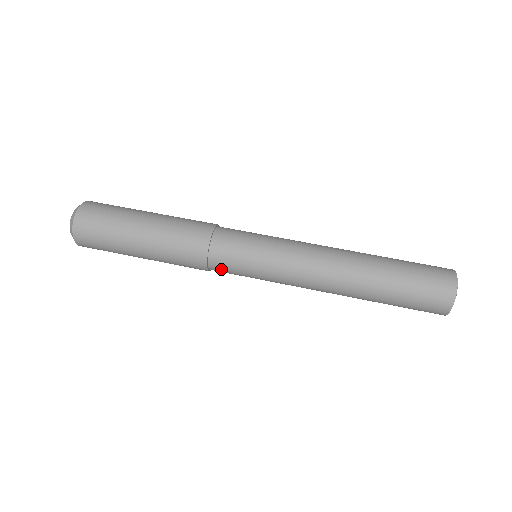
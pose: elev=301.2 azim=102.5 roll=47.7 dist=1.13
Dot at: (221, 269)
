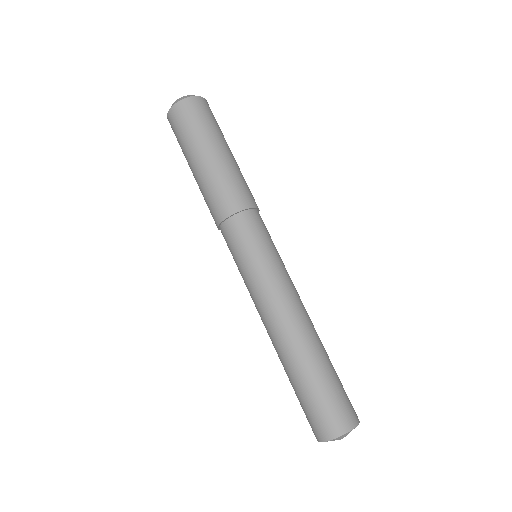
Dot at: (228, 233)
